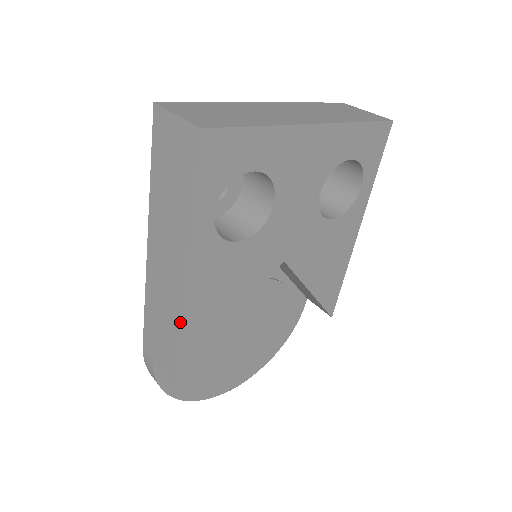
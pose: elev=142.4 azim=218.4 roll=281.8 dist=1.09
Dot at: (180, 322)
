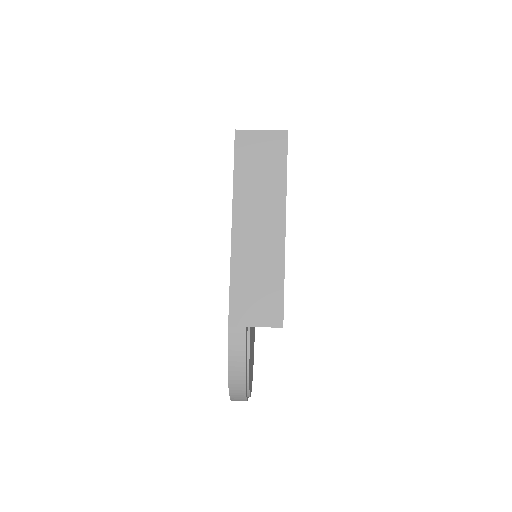
Dot at: (283, 264)
